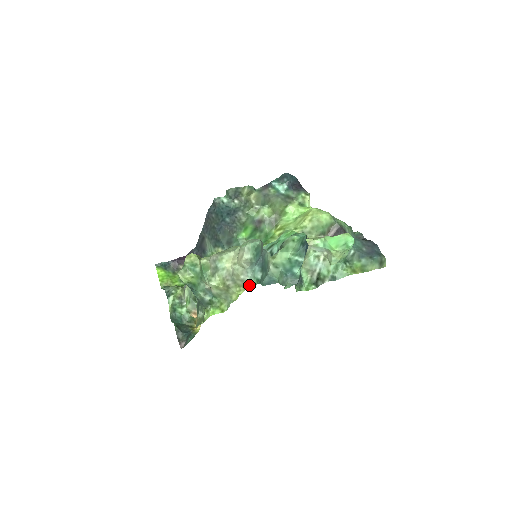
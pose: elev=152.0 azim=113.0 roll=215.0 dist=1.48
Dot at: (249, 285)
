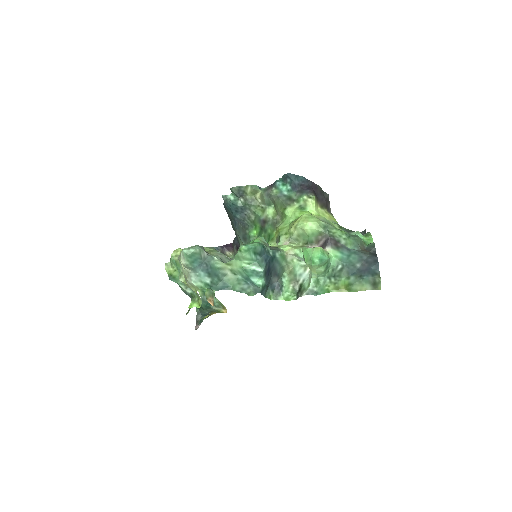
Dot at: (197, 288)
